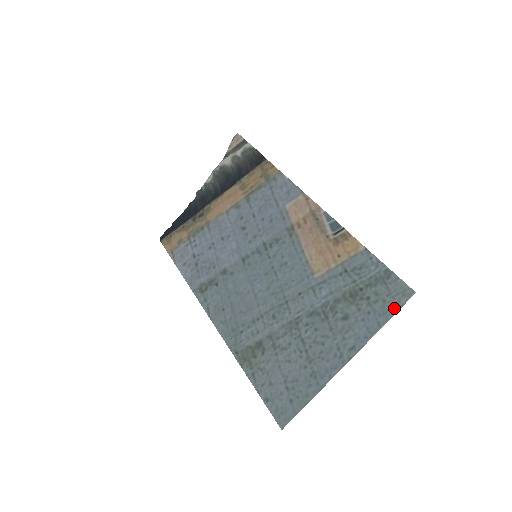
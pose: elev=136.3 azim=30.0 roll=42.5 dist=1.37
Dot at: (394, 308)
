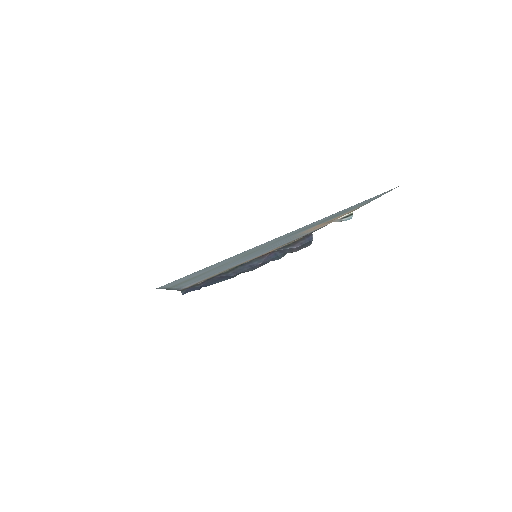
Dot at: (369, 199)
